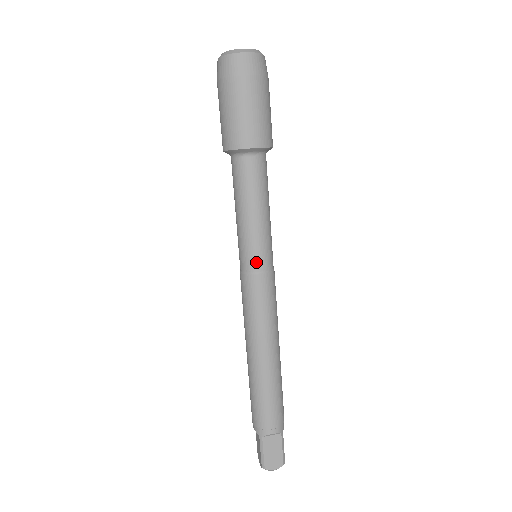
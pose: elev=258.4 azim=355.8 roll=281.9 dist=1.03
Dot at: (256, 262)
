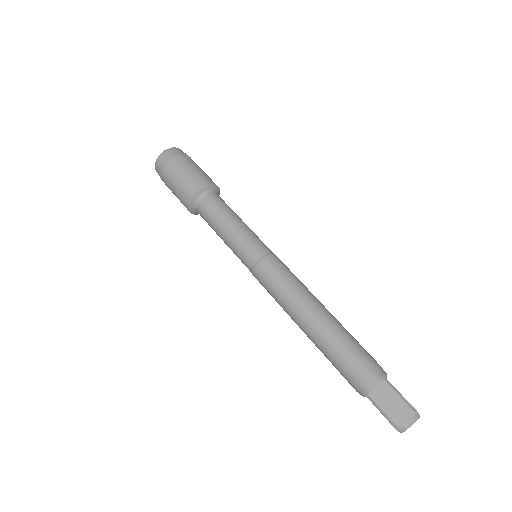
Dot at: (251, 256)
